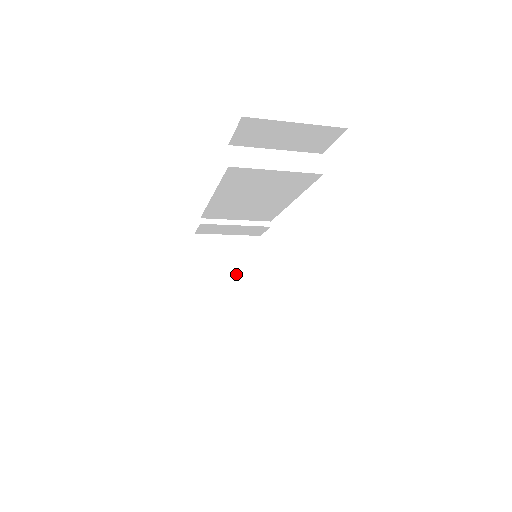
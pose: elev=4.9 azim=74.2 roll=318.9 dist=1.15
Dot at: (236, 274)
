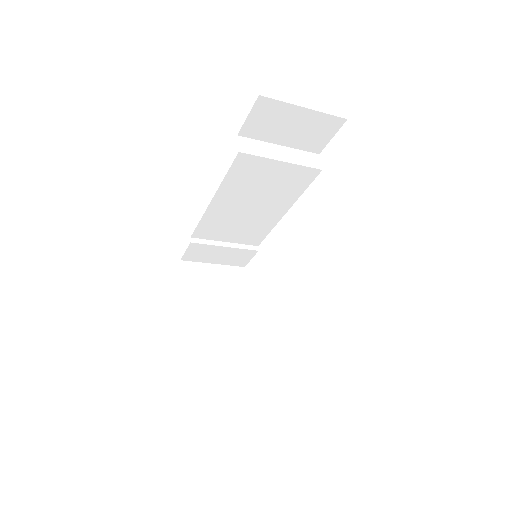
Dot at: (222, 301)
